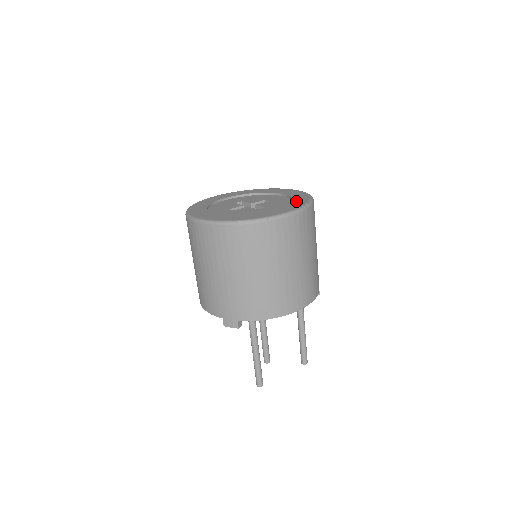
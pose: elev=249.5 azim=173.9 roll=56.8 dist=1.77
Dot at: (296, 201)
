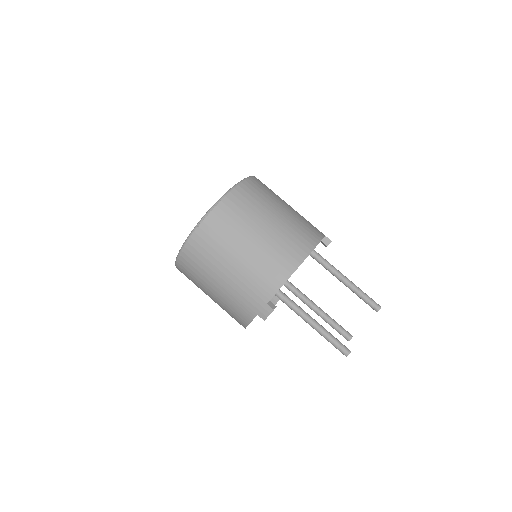
Dot at: occluded
